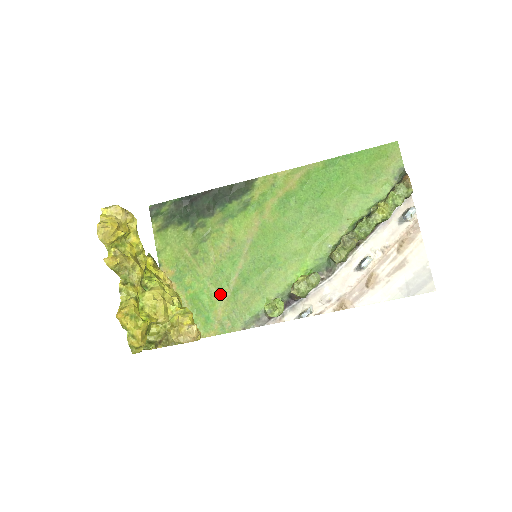
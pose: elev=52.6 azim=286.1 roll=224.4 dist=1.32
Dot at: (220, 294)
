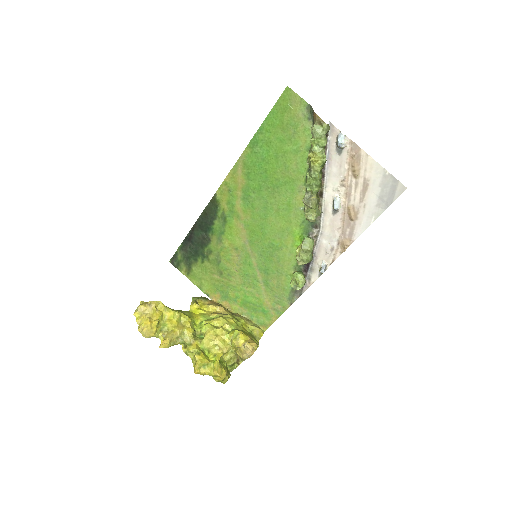
Dot at: (258, 291)
